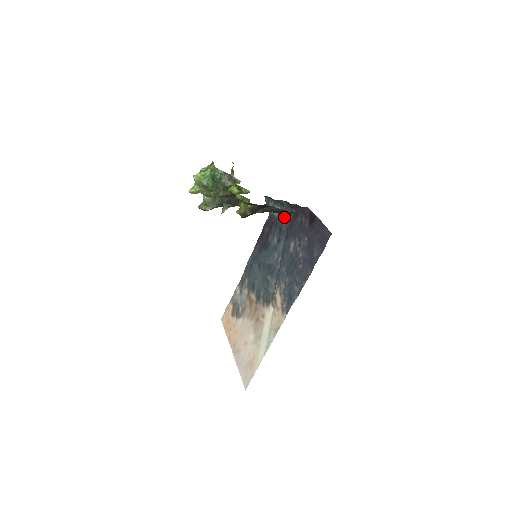
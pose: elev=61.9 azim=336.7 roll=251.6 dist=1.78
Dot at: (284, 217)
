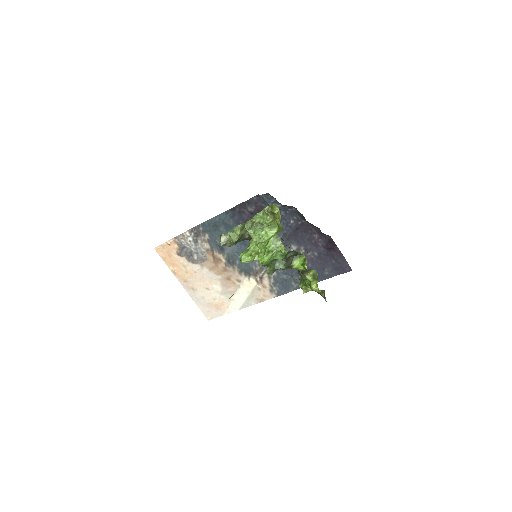
Dot at: (285, 215)
